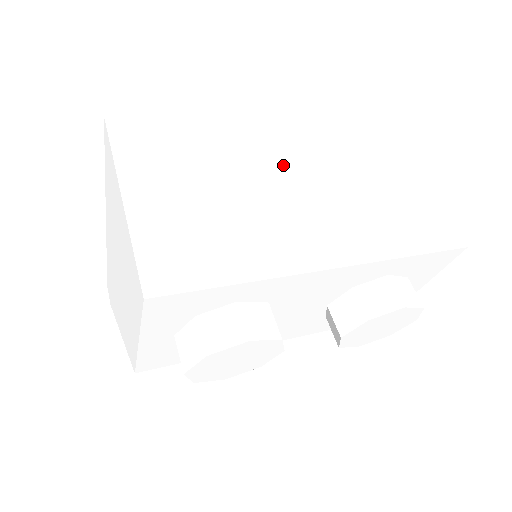
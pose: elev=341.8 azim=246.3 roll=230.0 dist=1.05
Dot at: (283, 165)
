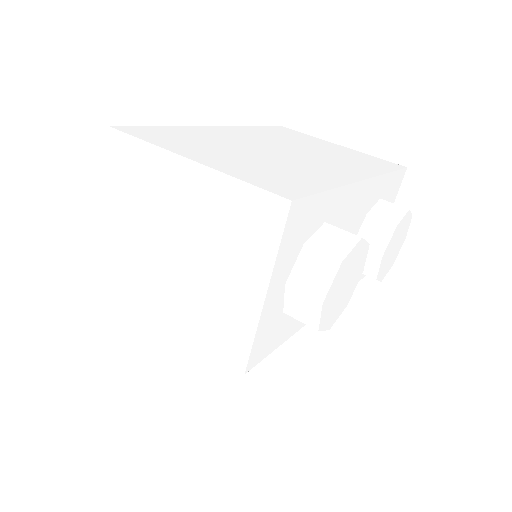
Dot at: (266, 144)
